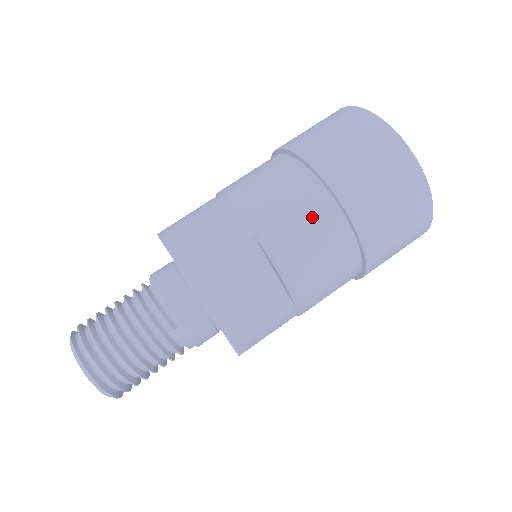
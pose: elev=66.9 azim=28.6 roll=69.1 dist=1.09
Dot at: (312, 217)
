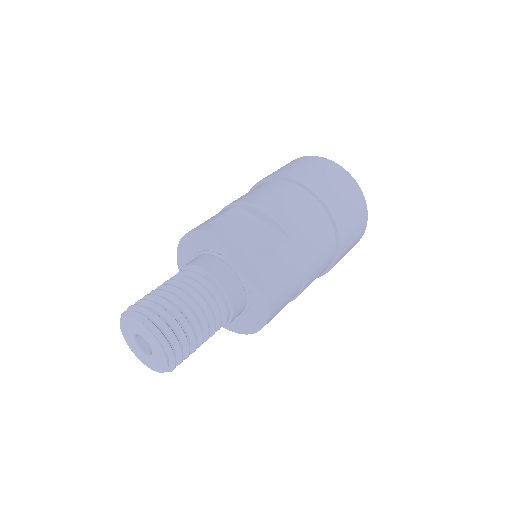
Dot at: (271, 188)
